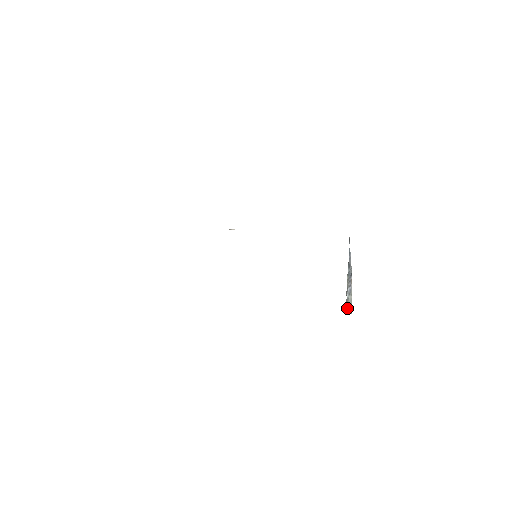
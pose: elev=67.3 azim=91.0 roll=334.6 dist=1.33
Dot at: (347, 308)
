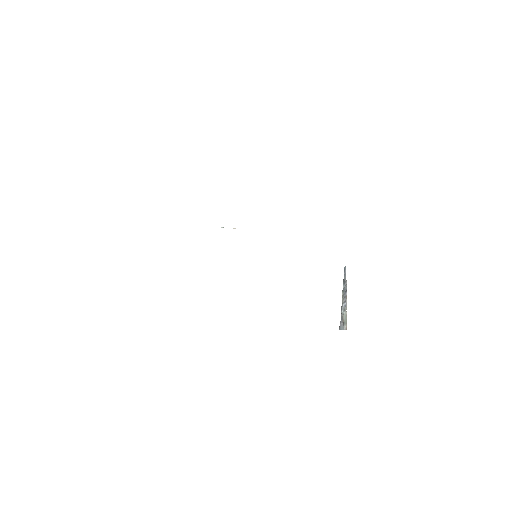
Dot at: (342, 324)
